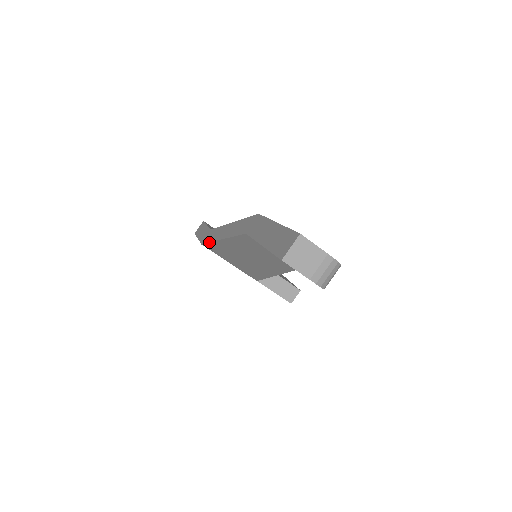
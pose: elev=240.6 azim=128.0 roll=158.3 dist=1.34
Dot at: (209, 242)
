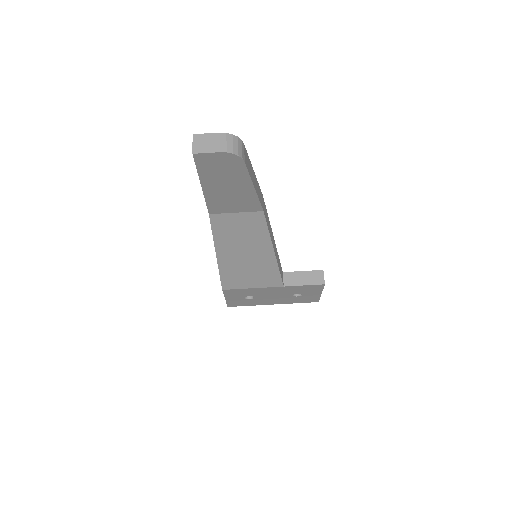
Dot at: occluded
